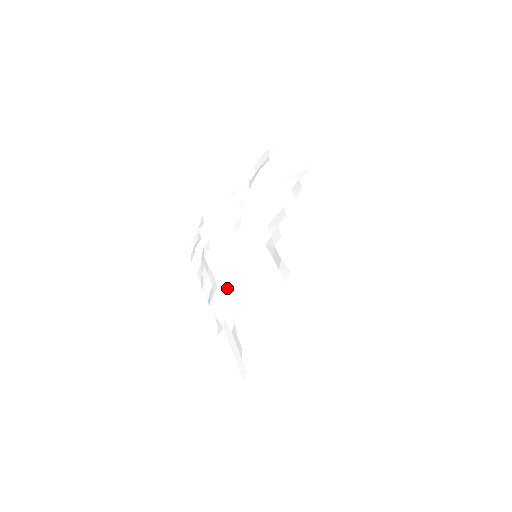
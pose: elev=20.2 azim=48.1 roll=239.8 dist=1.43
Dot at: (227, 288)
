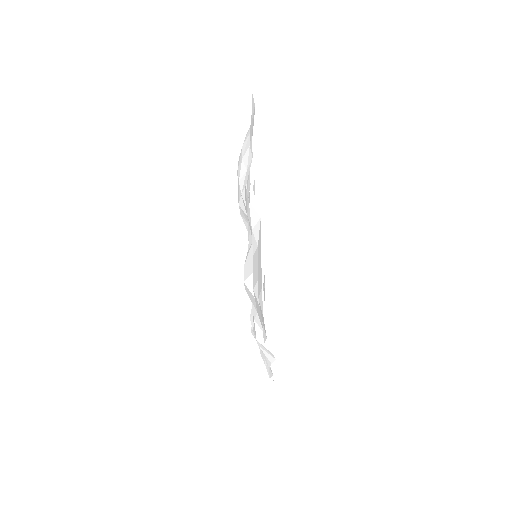
Dot at: occluded
